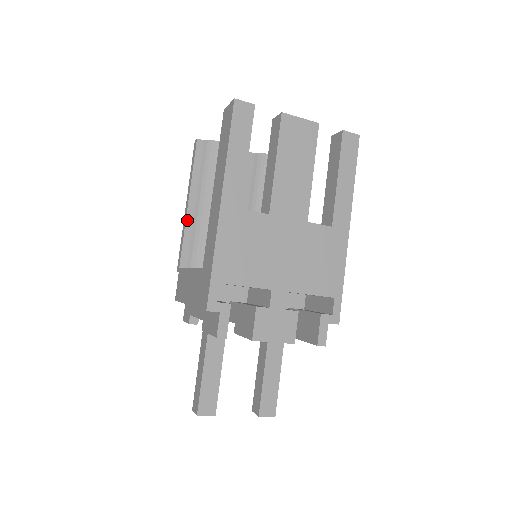
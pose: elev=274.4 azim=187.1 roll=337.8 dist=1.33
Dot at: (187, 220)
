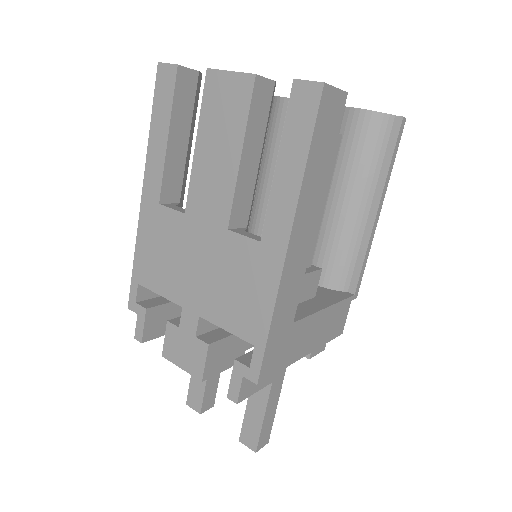
Dot at: occluded
